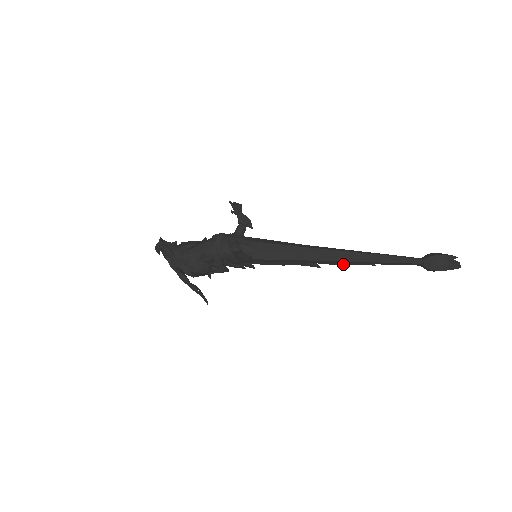
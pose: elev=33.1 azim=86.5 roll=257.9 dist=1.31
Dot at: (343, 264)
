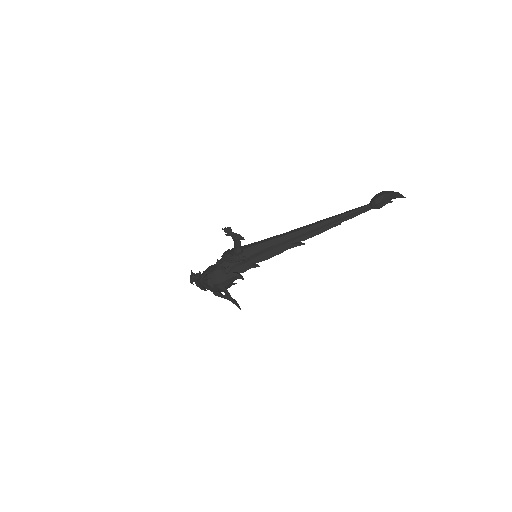
Dot at: (318, 234)
